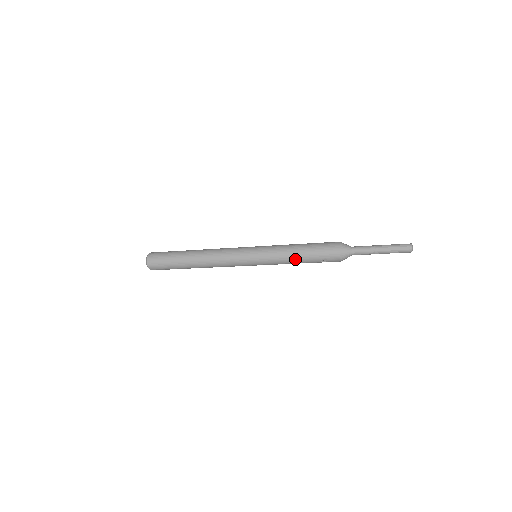
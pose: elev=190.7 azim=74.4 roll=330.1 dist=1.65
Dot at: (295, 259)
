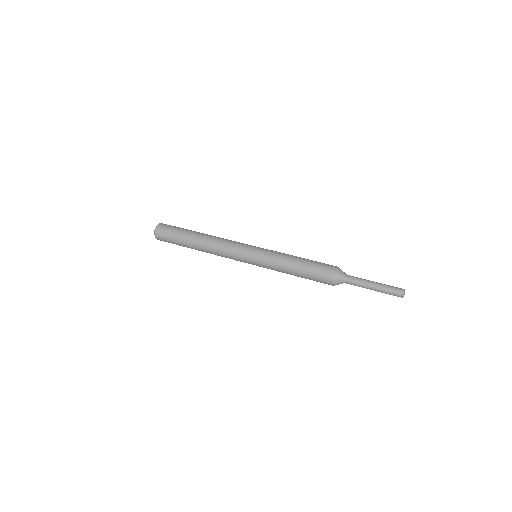
Dot at: occluded
